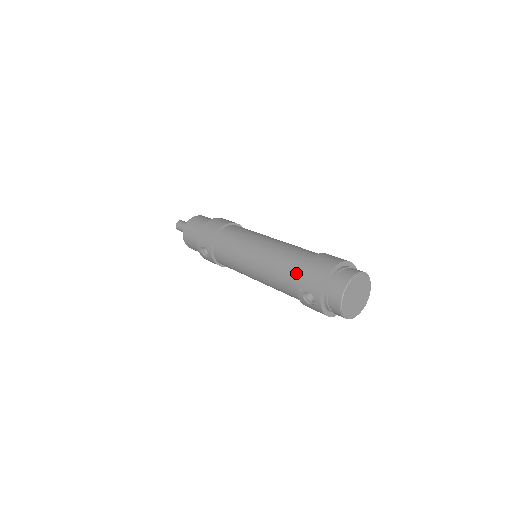
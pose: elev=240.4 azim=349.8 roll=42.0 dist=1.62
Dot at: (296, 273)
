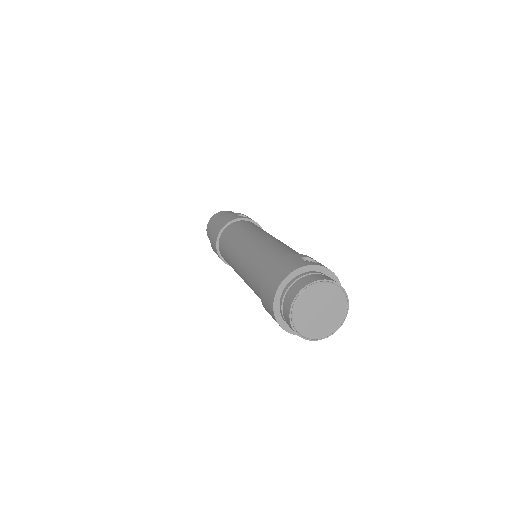
Dot at: occluded
